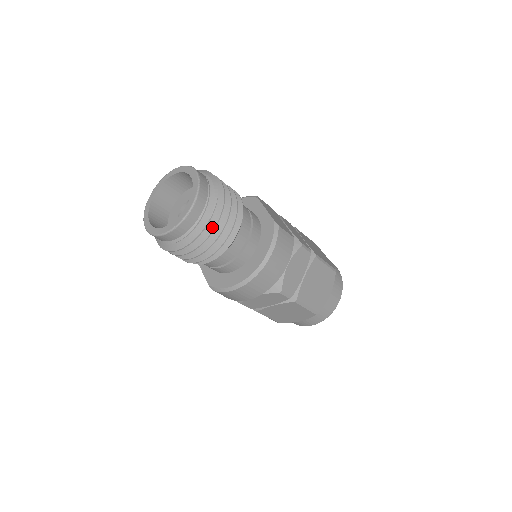
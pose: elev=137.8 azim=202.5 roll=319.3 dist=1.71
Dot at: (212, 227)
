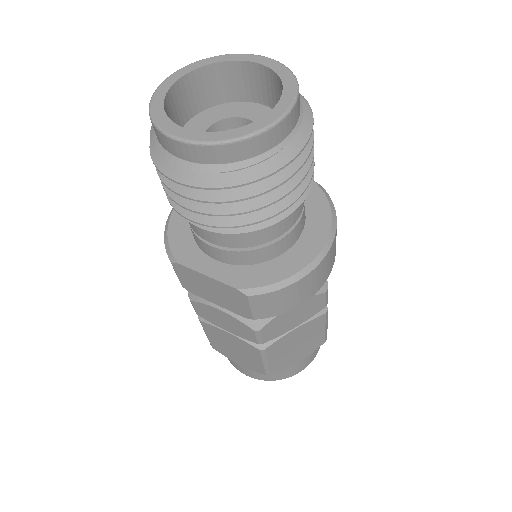
Dot at: (309, 140)
